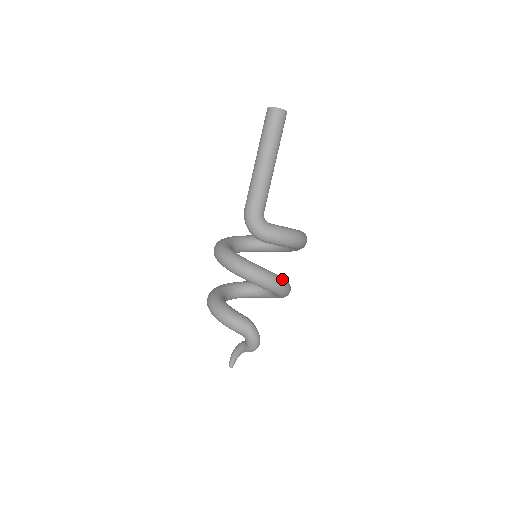
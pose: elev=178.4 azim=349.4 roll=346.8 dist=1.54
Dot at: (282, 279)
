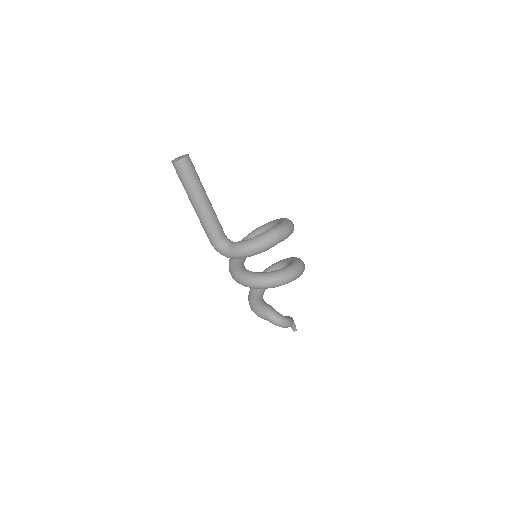
Dot at: (270, 277)
